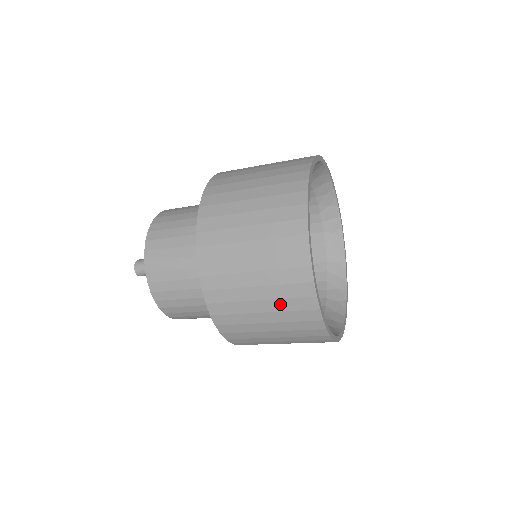
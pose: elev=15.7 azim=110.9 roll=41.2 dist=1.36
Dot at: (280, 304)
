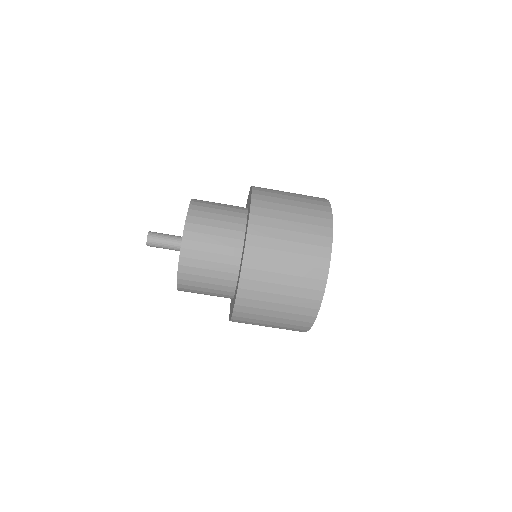
Dot at: (292, 309)
